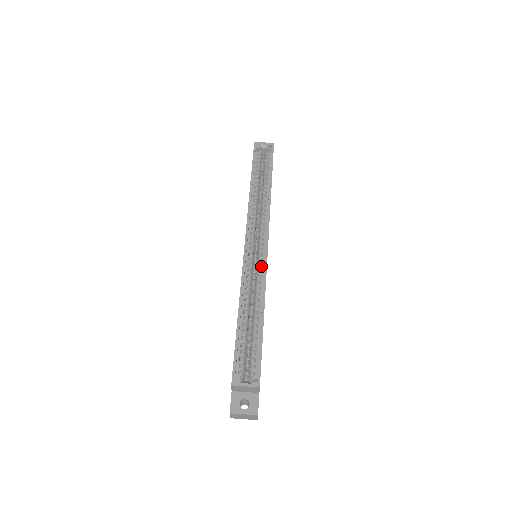
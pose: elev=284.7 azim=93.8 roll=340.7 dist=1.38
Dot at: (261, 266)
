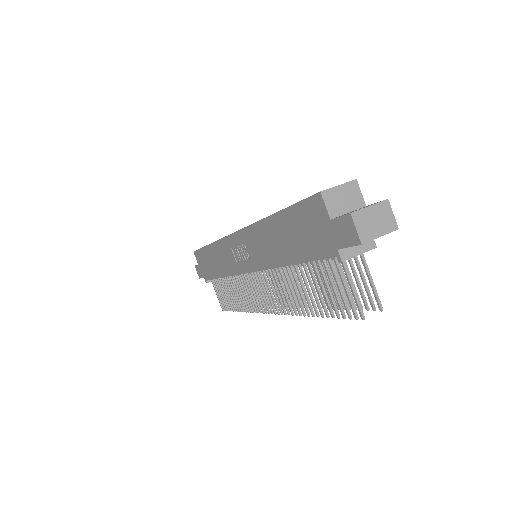
Dot at: occluded
